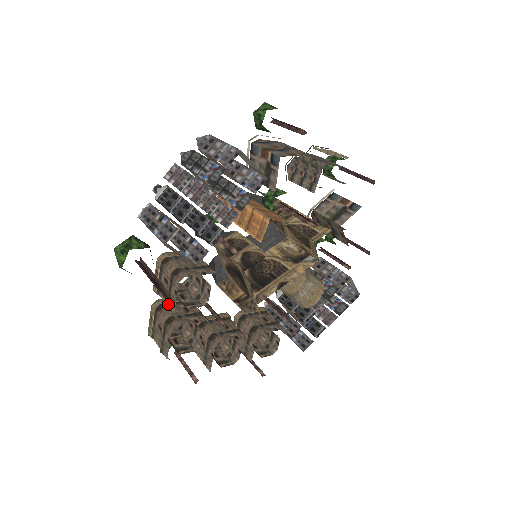
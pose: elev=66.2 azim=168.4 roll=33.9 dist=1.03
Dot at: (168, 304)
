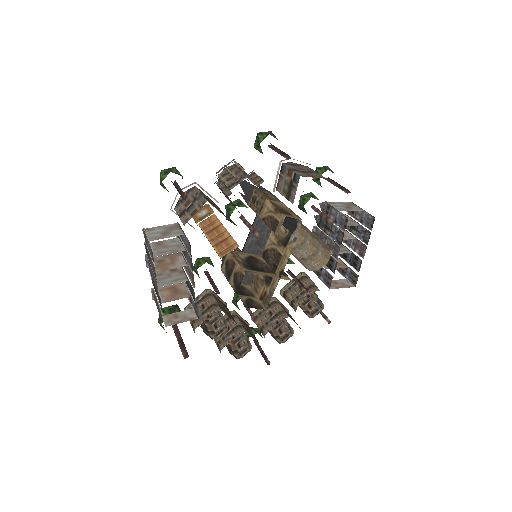
Dot at: occluded
